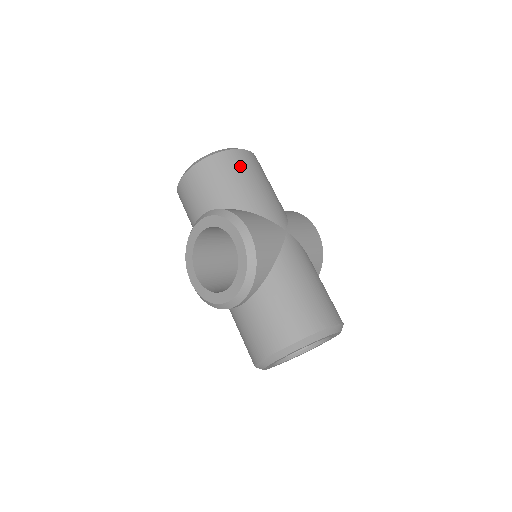
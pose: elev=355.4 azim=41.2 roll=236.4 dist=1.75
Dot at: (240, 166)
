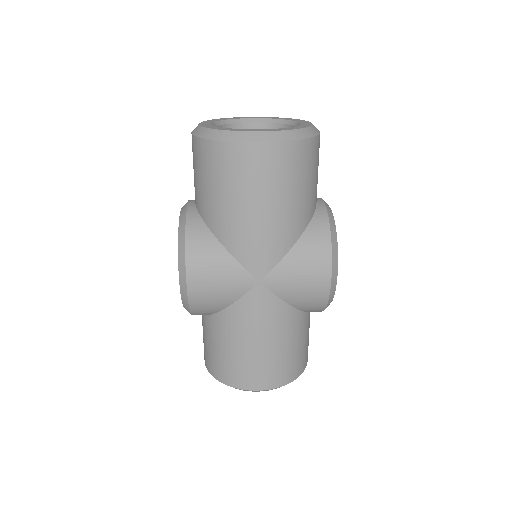
Dot at: (235, 174)
